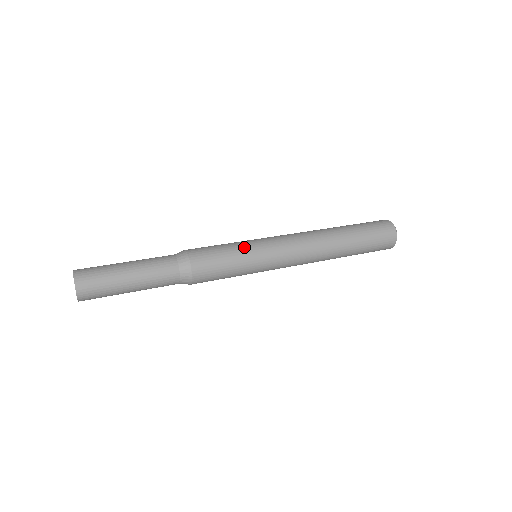
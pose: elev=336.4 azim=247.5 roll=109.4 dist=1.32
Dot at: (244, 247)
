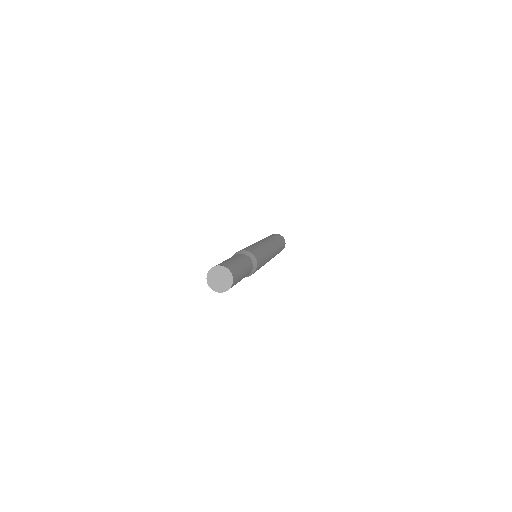
Dot at: occluded
